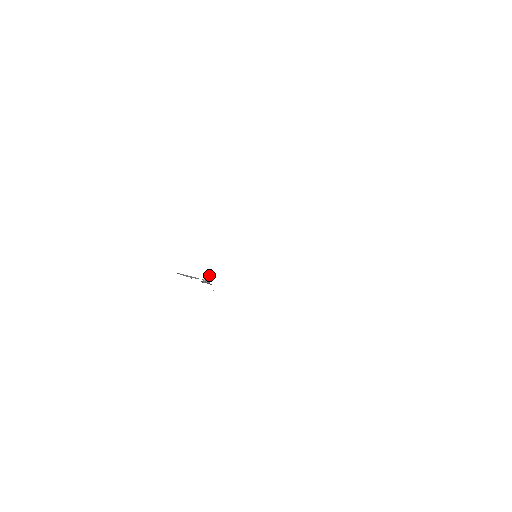
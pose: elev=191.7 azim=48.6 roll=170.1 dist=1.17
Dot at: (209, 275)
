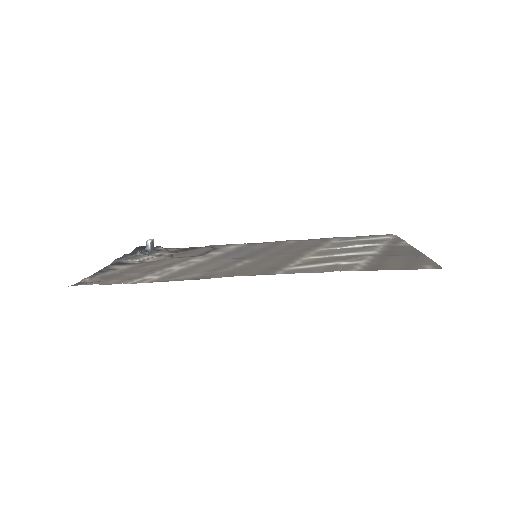
Dot at: (152, 242)
